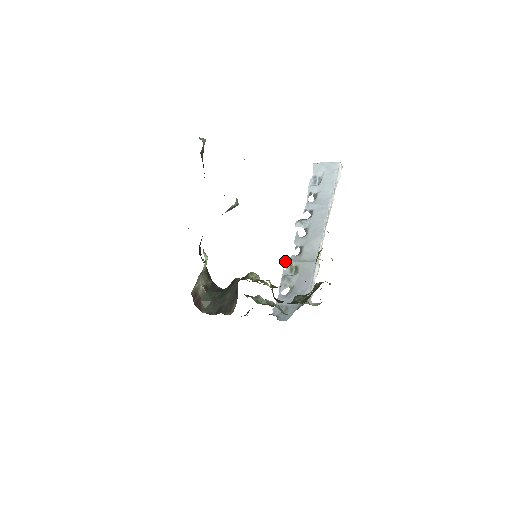
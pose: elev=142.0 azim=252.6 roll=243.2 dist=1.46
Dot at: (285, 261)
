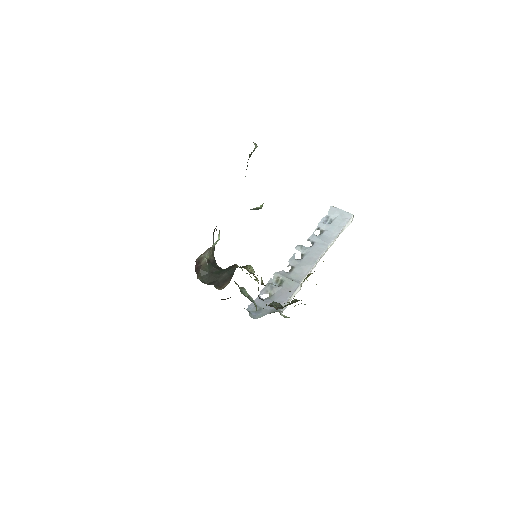
Dot at: (275, 272)
